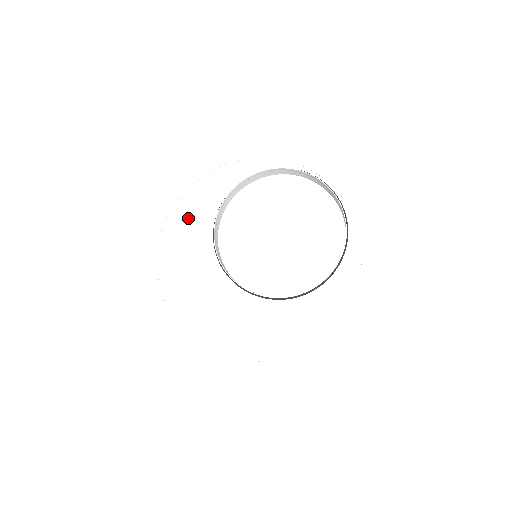
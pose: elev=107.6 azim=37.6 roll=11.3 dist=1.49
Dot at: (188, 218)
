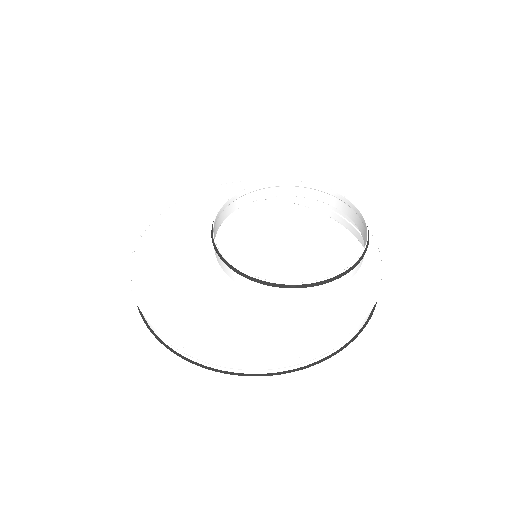
Dot at: (189, 213)
